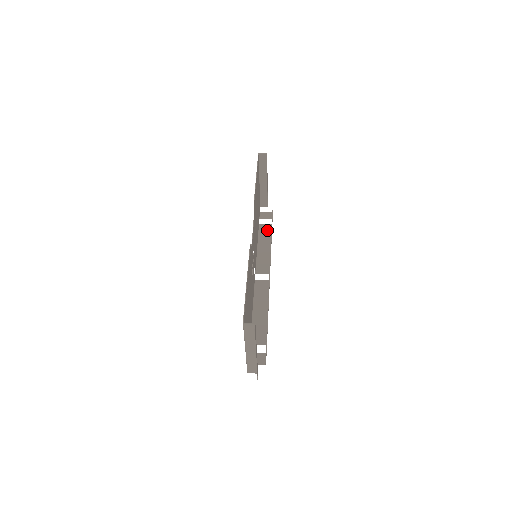
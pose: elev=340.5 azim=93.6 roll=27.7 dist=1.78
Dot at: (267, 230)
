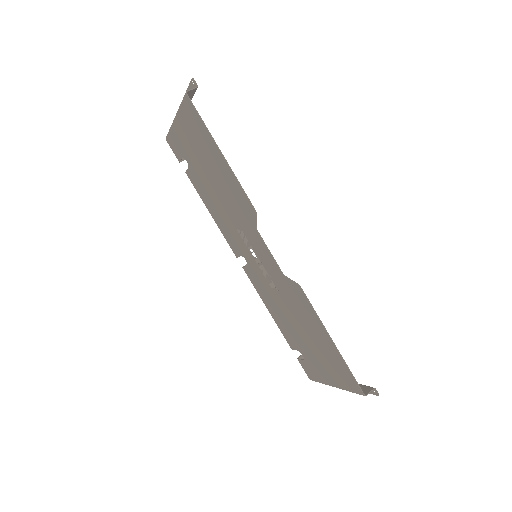
Dot at: occluded
